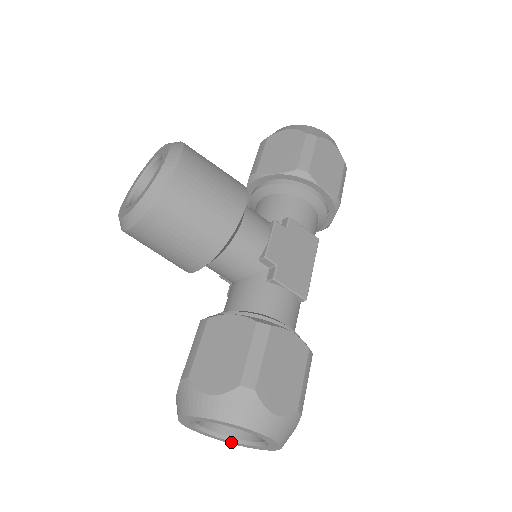
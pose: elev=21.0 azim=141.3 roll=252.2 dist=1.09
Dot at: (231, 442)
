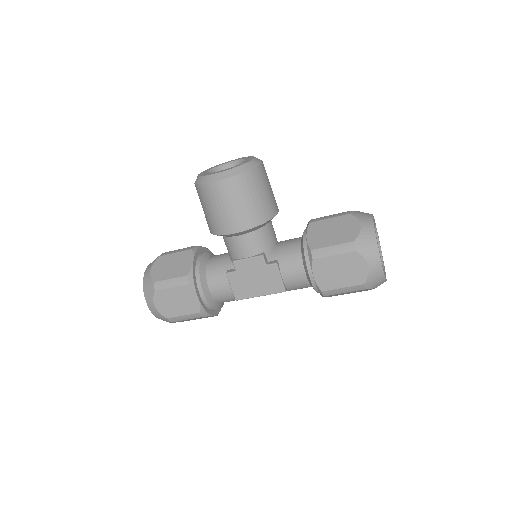
Dot at: occluded
